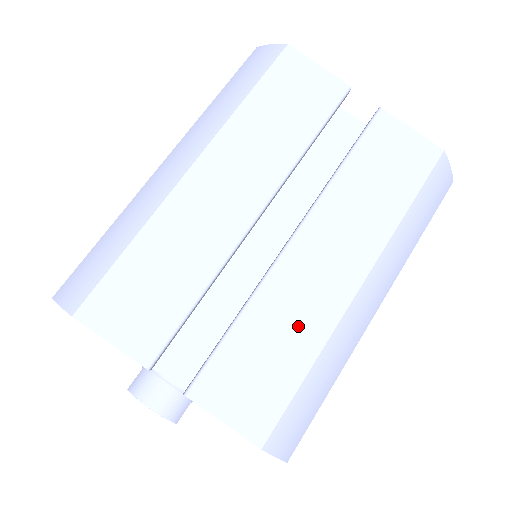
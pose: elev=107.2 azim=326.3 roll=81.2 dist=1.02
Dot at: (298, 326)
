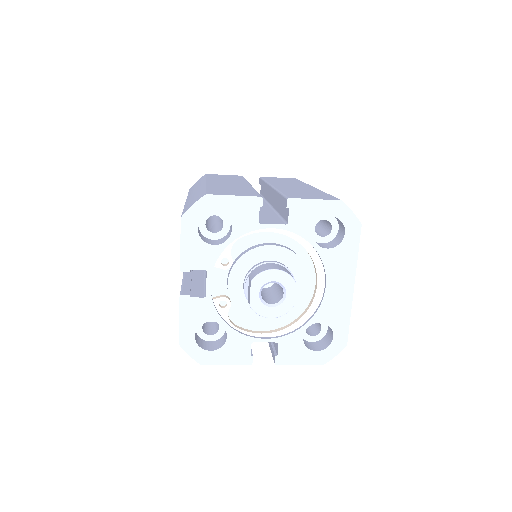
Dot at: (306, 191)
